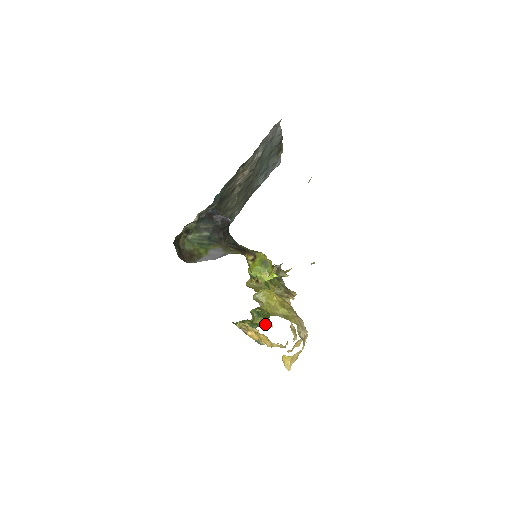
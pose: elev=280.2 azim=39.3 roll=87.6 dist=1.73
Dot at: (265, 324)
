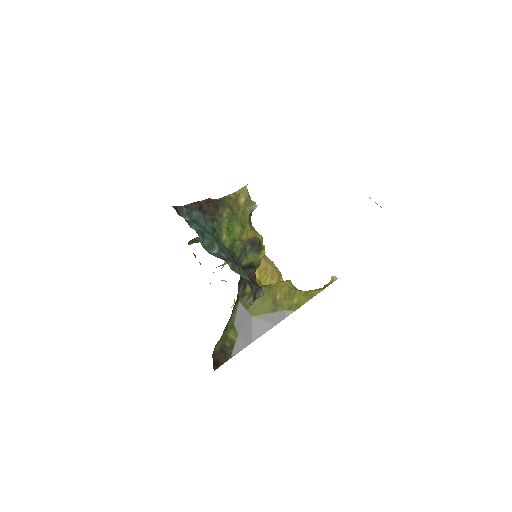
Dot at: occluded
